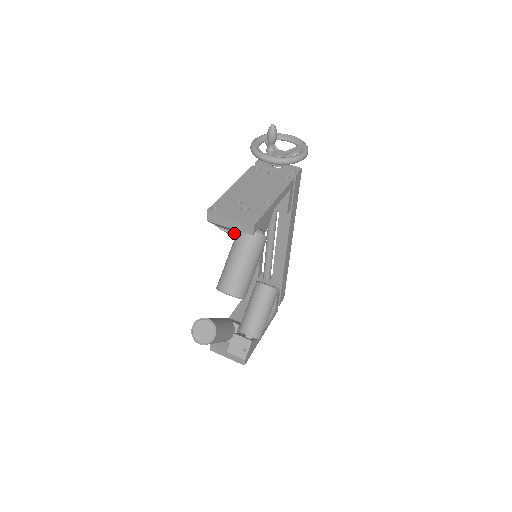
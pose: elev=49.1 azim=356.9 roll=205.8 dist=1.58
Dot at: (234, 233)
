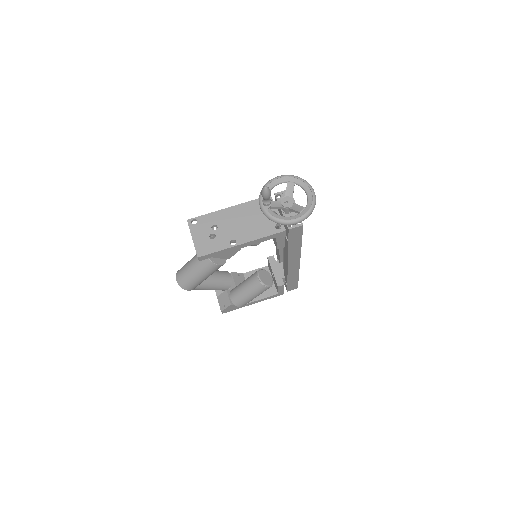
Dot at: occluded
